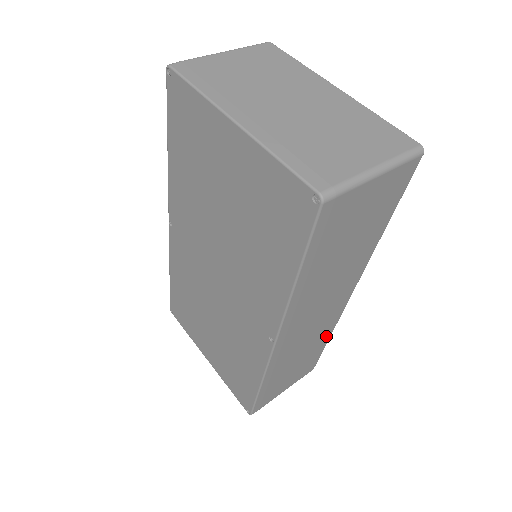
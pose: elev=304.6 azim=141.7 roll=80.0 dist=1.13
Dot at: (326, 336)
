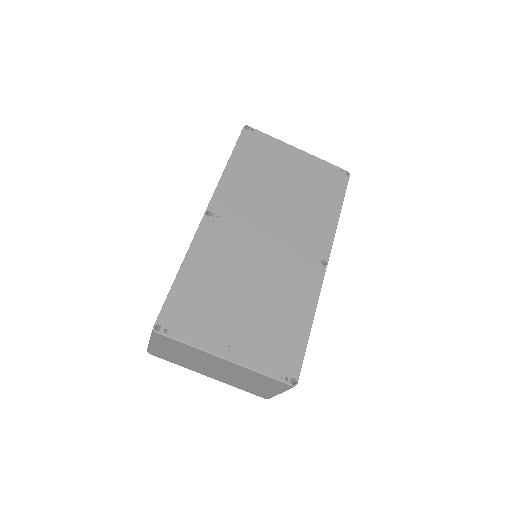
Dot at: occluded
